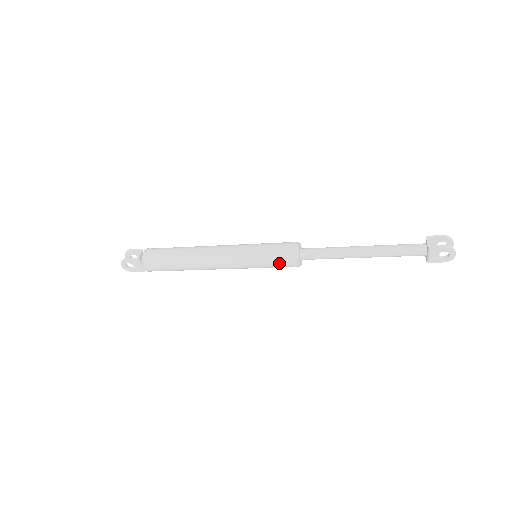
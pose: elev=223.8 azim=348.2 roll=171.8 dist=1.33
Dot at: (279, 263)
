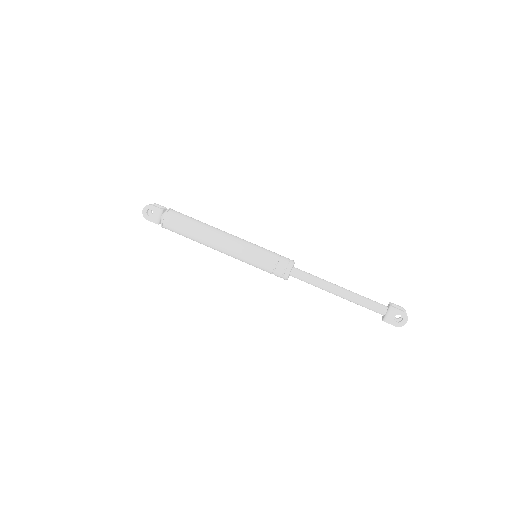
Dot at: (274, 265)
